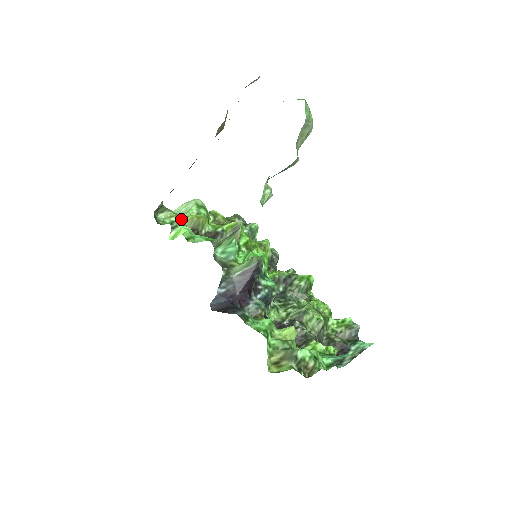
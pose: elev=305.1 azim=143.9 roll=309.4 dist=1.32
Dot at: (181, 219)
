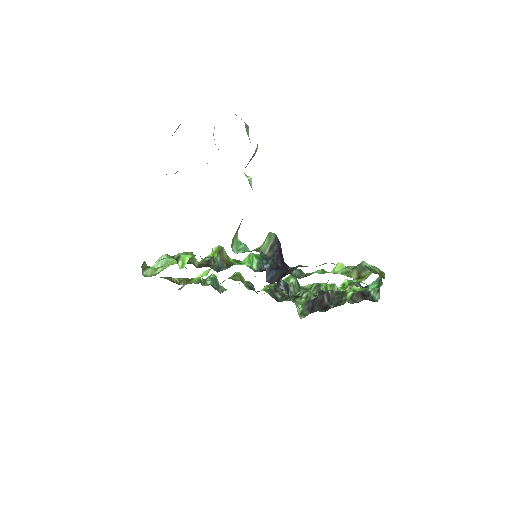
Dot at: (169, 264)
